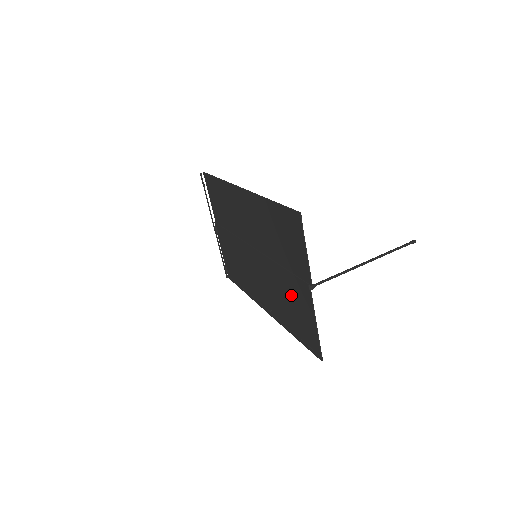
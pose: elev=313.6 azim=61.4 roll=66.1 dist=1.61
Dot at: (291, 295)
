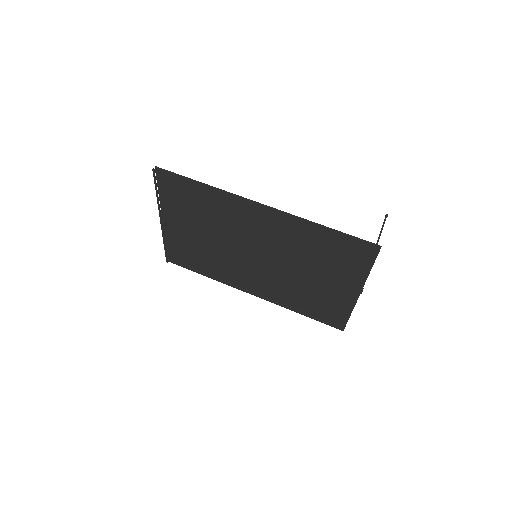
Dot at: (319, 292)
